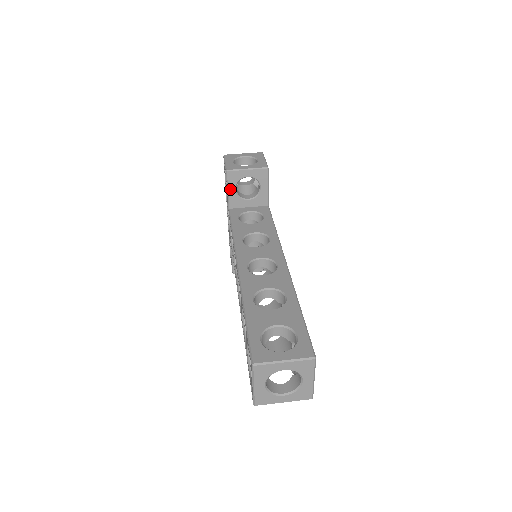
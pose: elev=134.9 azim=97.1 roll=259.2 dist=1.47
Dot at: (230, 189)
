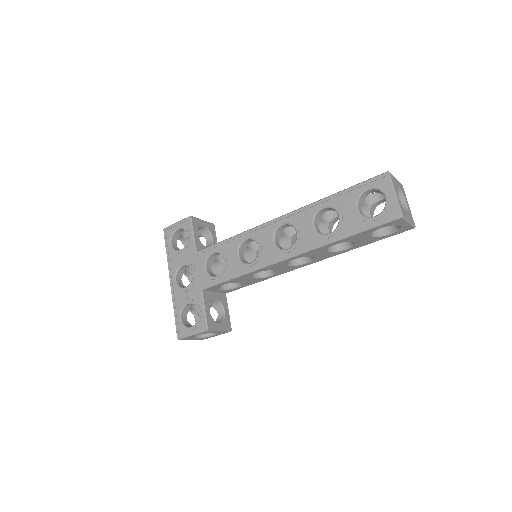
Dot at: (195, 233)
